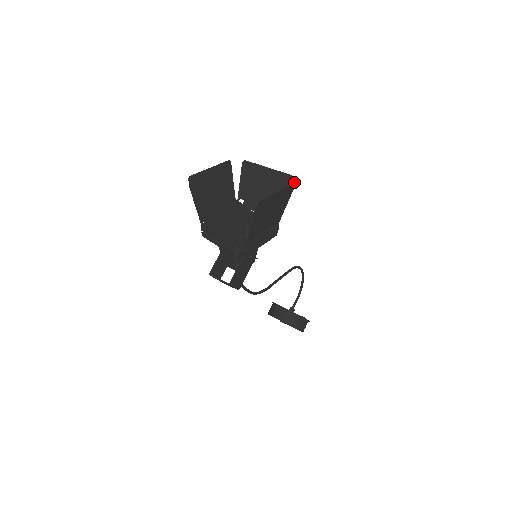
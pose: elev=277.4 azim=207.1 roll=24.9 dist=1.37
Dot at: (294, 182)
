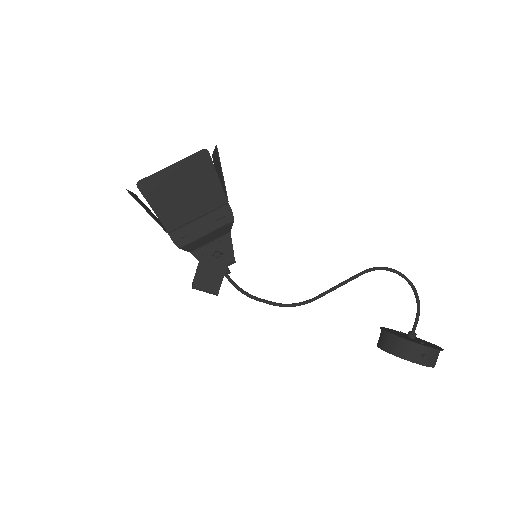
Dot at: (202, 149)
